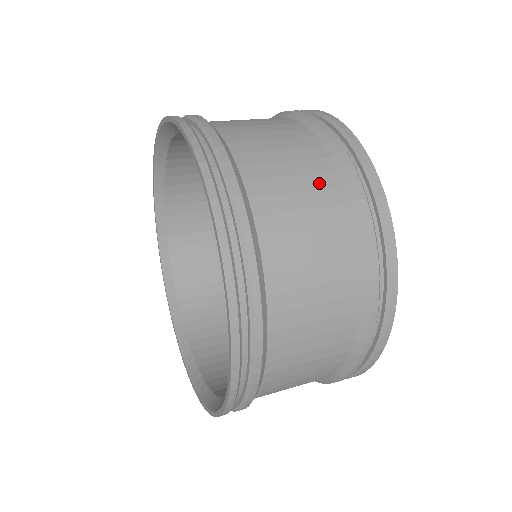
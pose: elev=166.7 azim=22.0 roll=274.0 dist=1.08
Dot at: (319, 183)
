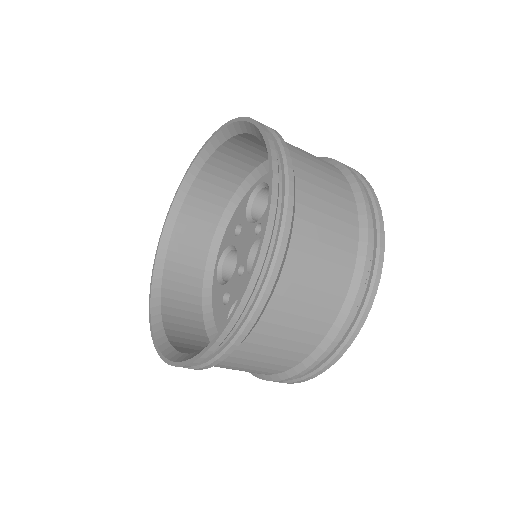
Dot at: occluded
